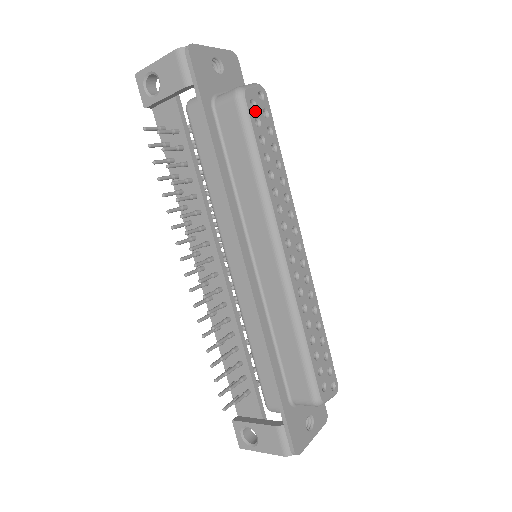
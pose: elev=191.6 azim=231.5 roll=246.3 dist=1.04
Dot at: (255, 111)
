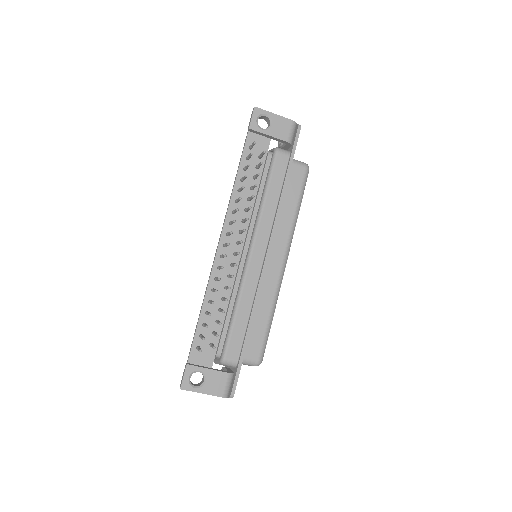
Dot at: occluded
